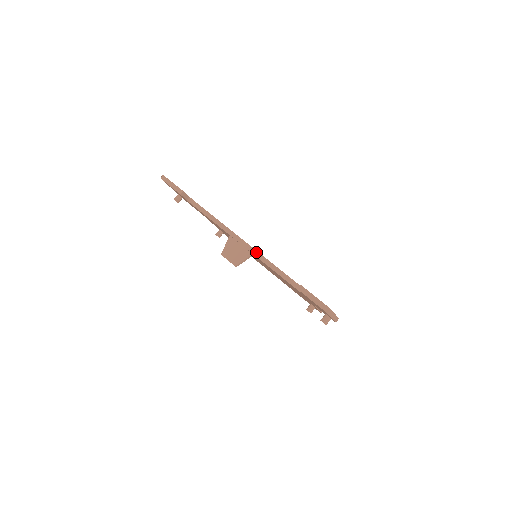
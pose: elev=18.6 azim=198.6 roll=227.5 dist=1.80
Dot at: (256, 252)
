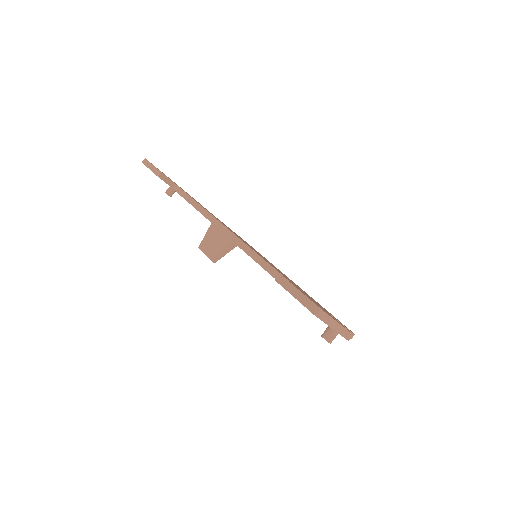
Dot at: (238, 239)
